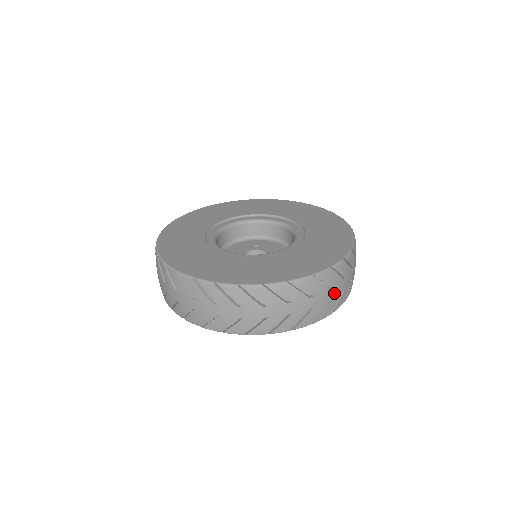
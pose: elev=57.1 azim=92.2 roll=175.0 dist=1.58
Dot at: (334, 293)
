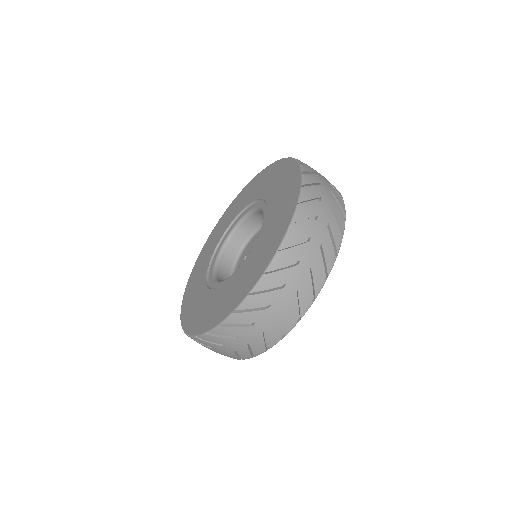
Dot at: (264, 324)
